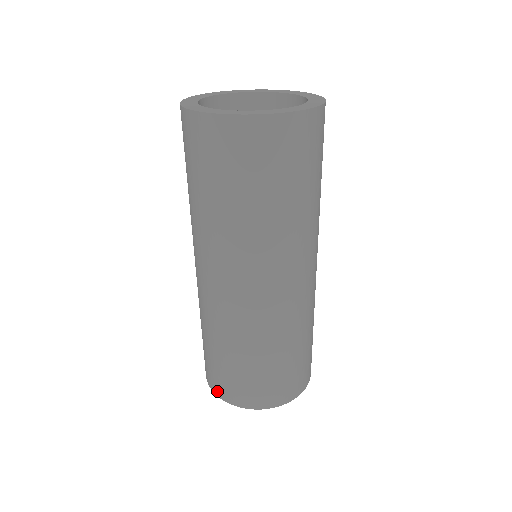
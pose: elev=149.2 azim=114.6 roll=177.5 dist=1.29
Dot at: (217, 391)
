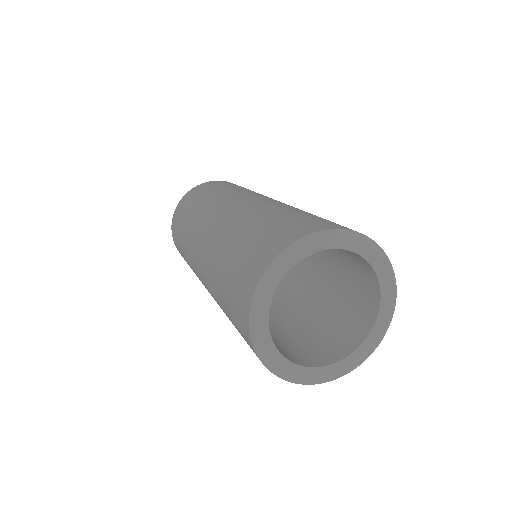
Dot at: (259, 269)
